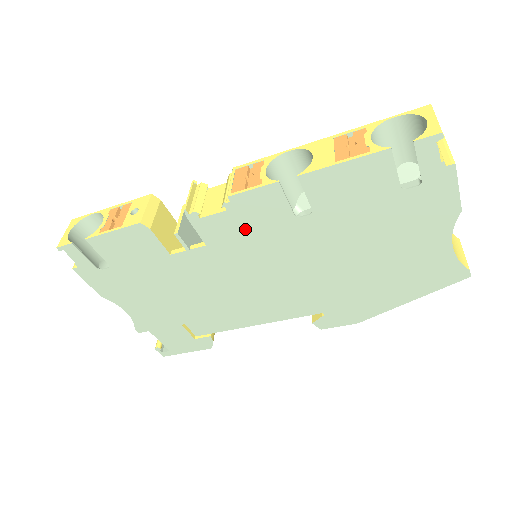
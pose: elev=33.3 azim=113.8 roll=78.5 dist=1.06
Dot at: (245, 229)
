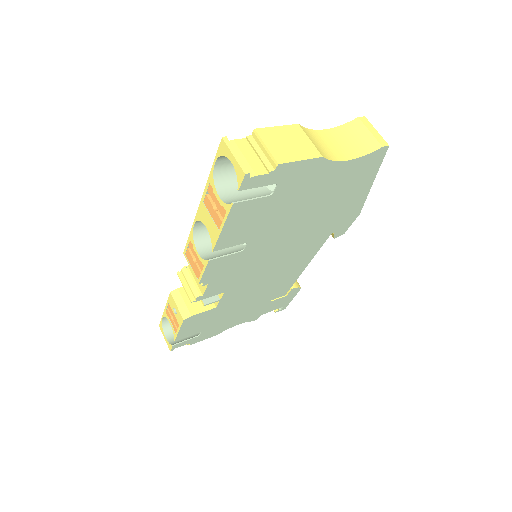
Dot at: (229, 275)
